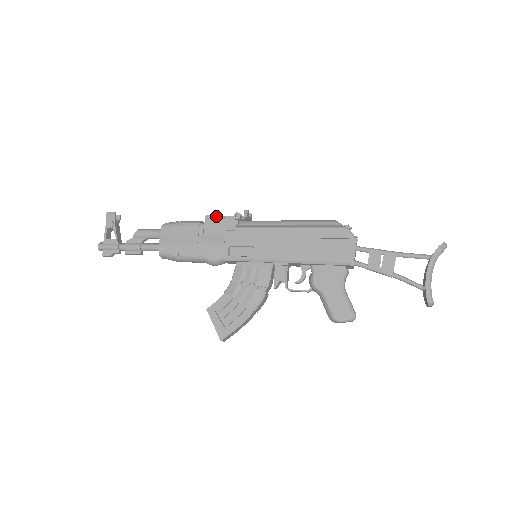
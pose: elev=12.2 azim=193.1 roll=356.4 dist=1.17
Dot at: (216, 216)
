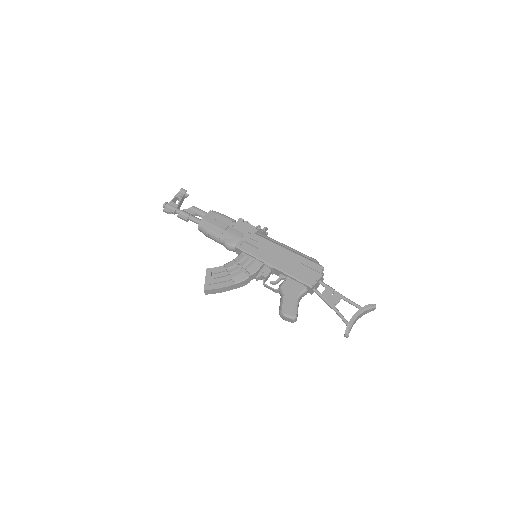
Dot at: (246, 221)
